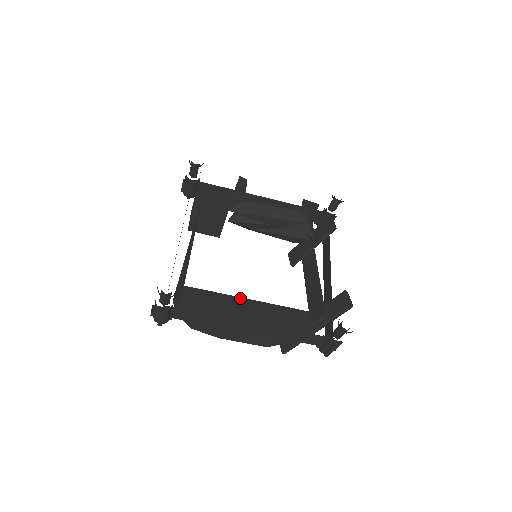
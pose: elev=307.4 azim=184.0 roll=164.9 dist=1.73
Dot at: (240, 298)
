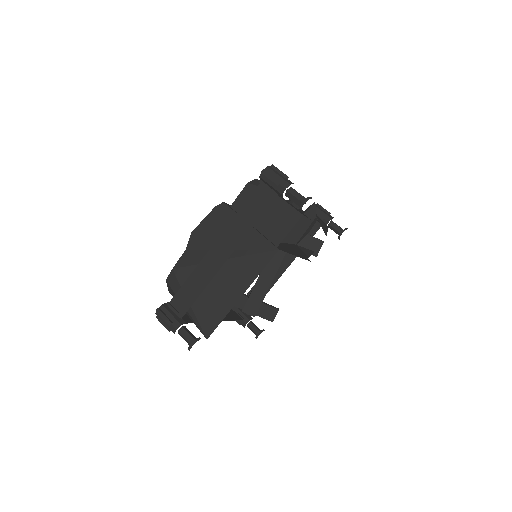
Dot at: occluded
